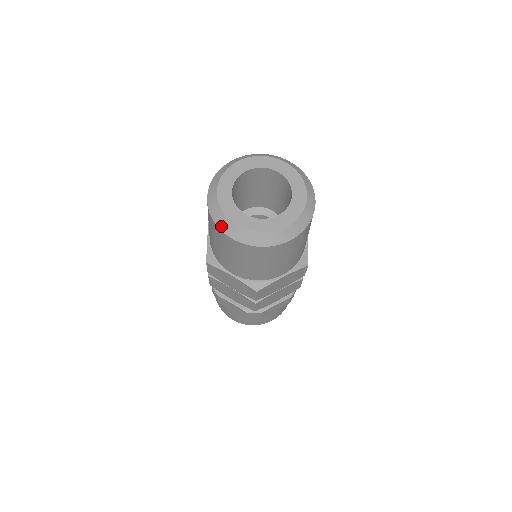
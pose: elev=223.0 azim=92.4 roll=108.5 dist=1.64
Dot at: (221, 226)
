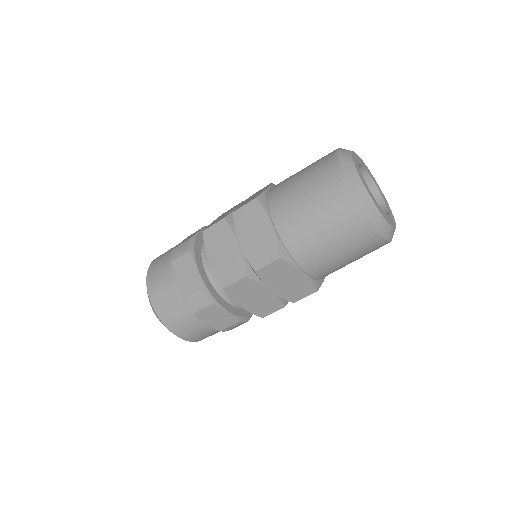
Dot at: (345, 167)
